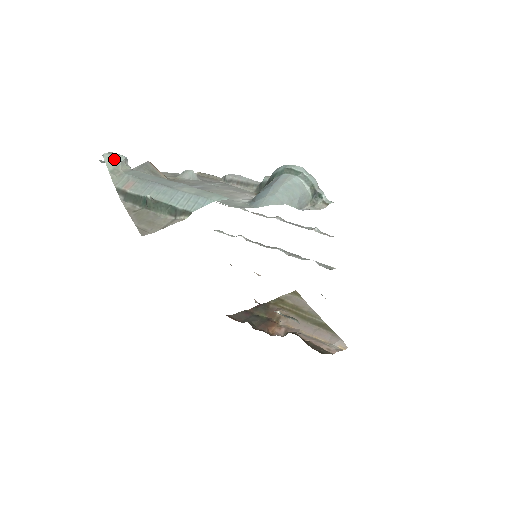
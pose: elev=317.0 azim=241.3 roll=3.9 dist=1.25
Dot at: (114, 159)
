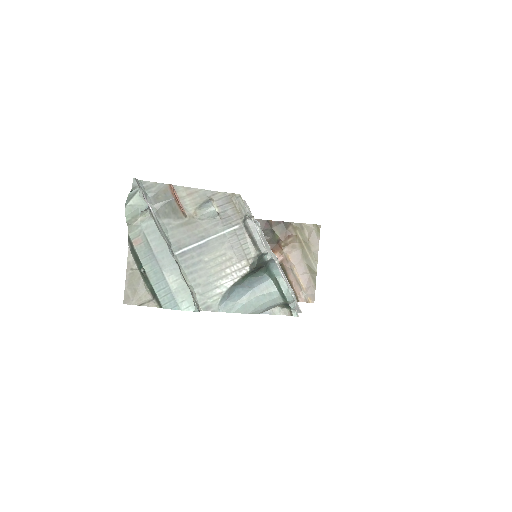
Dot at: (135, 210)
